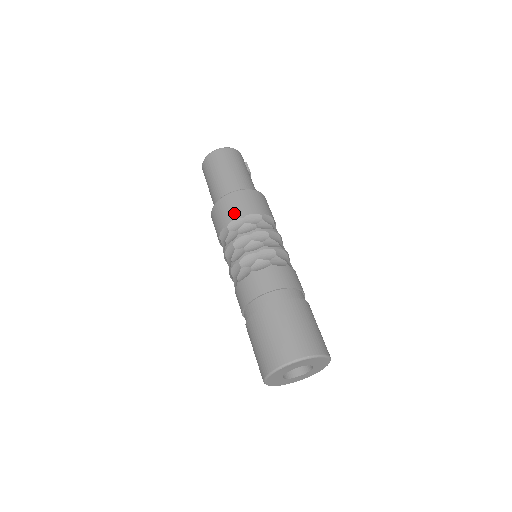
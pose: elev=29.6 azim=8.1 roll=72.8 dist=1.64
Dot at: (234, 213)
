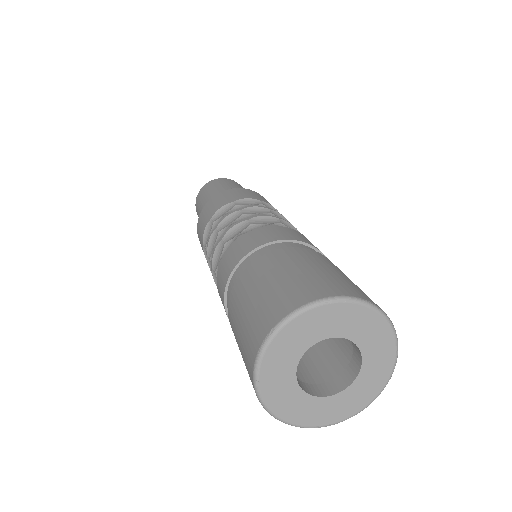
Dot at: (249, 195)
